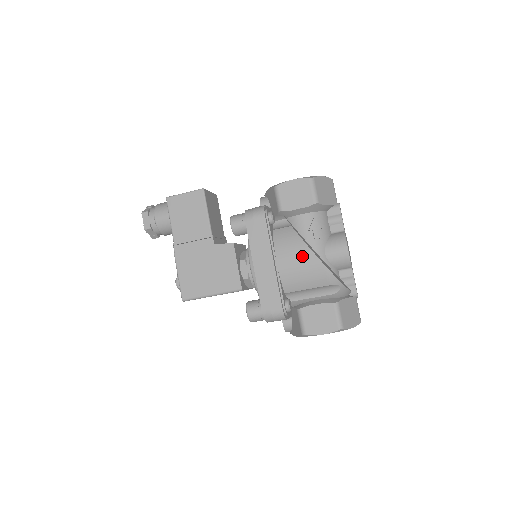
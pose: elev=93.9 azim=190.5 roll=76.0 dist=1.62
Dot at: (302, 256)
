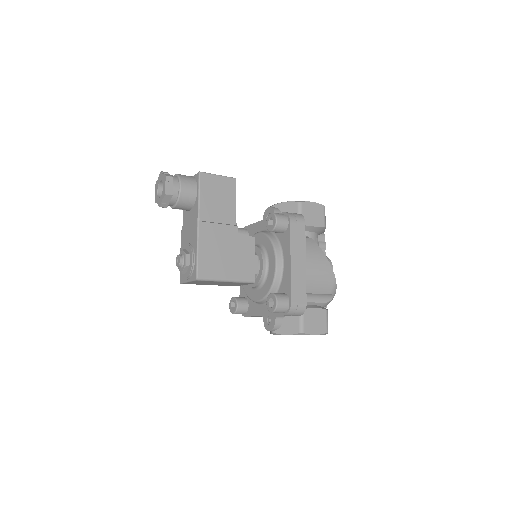
Dot at: (323, 265)
